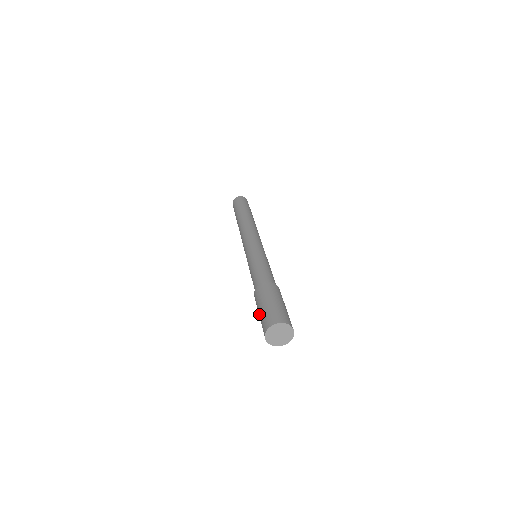
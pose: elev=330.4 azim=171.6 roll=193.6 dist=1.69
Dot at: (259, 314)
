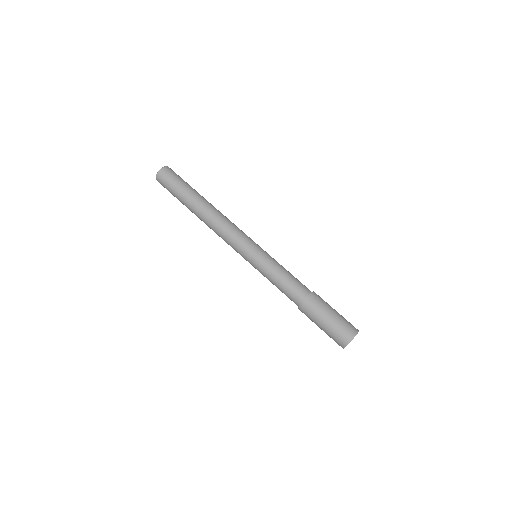
Dot at: occluded
